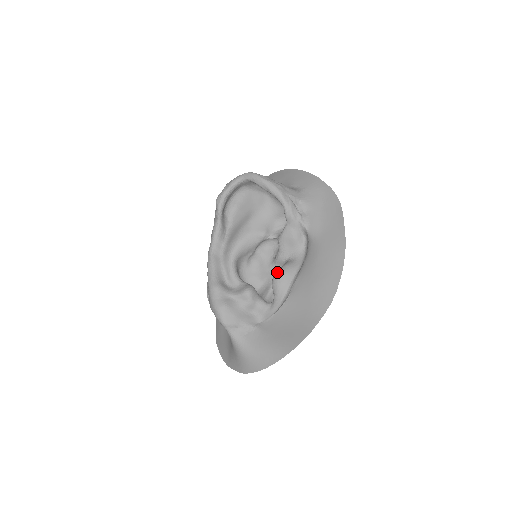
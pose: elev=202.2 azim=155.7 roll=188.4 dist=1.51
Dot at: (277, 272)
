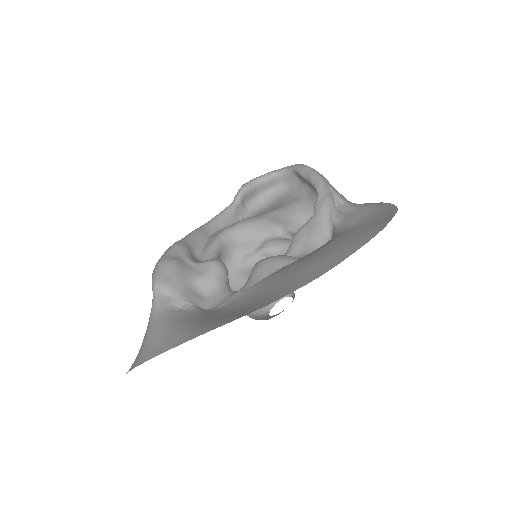
Dot at: (269, 257)
